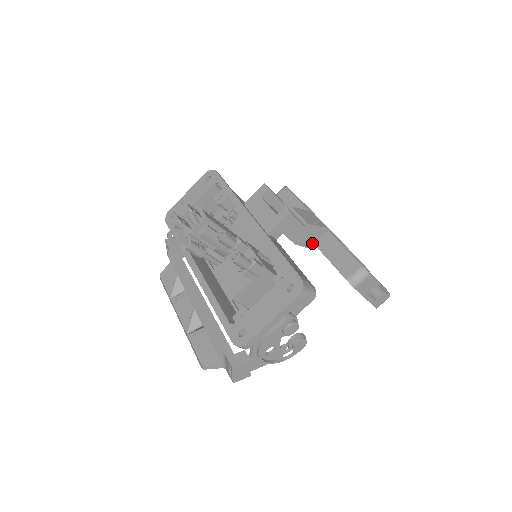
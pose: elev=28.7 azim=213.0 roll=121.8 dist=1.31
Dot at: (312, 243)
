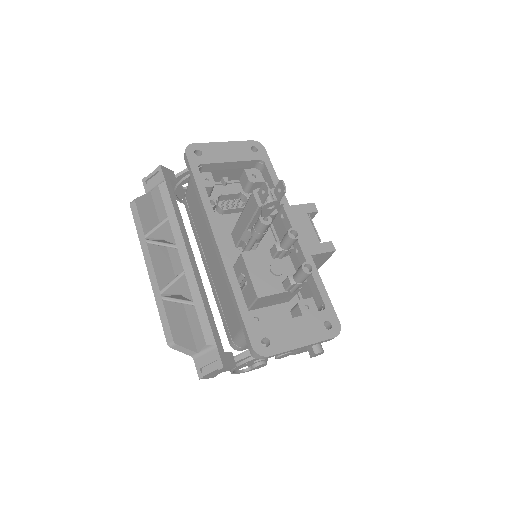
Dot at: occluded
